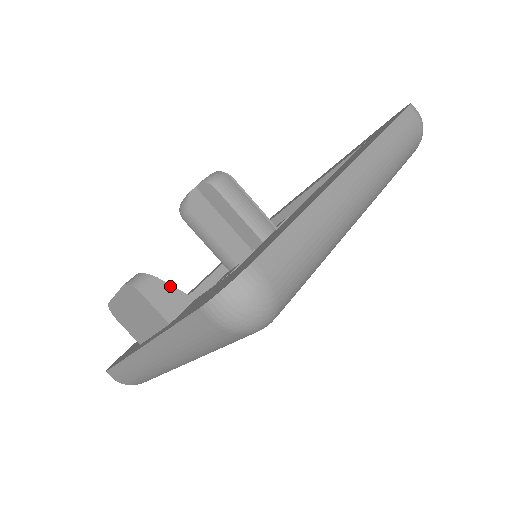
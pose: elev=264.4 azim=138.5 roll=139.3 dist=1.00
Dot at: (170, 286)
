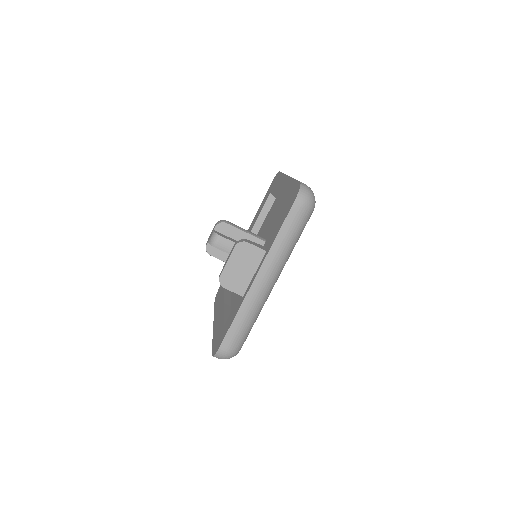
Dot at: (253, 242)
